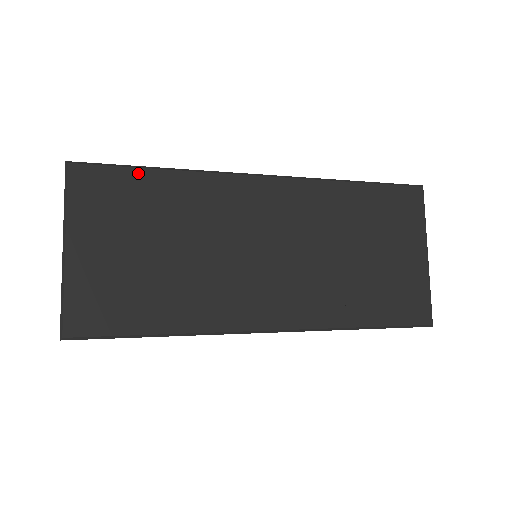
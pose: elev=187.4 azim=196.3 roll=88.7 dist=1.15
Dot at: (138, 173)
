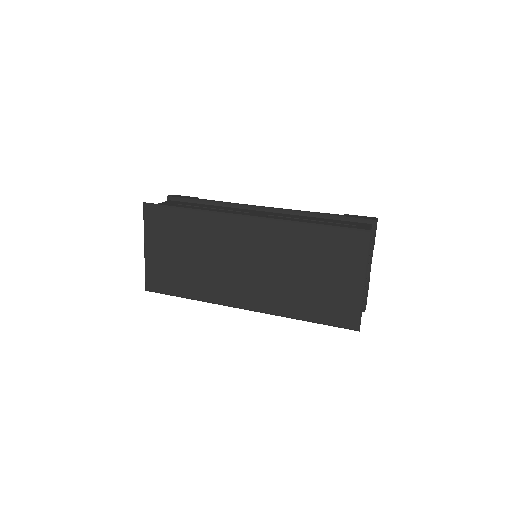
Dot at: (176, 211)
